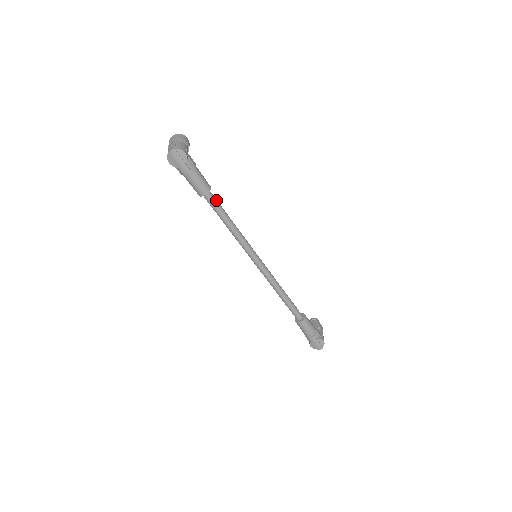
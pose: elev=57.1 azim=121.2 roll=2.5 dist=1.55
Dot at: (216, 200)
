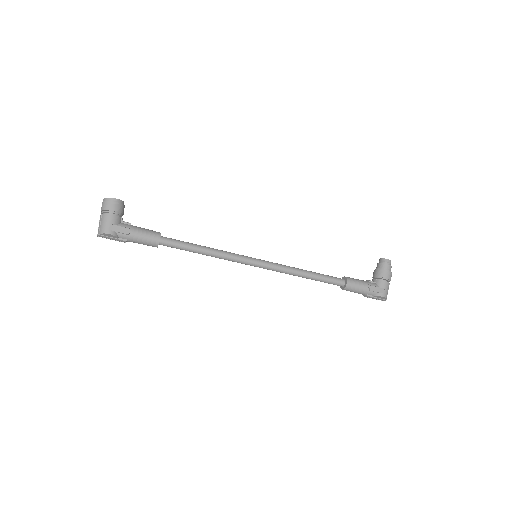
Dot at: (173, 243)
